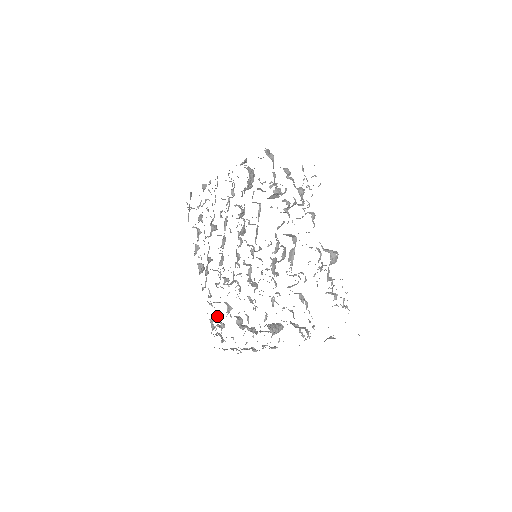
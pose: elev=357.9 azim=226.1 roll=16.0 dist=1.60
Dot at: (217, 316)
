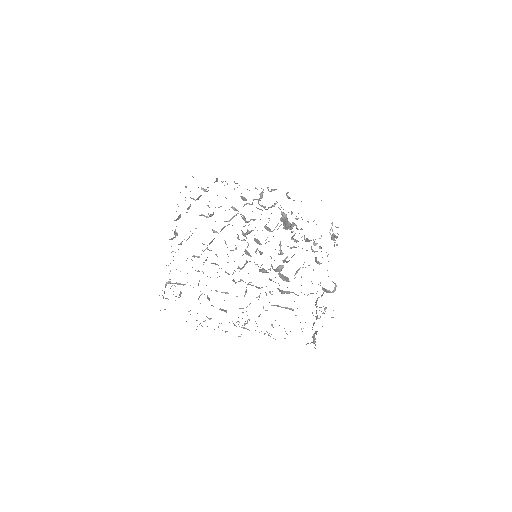
Dot at: occluded
